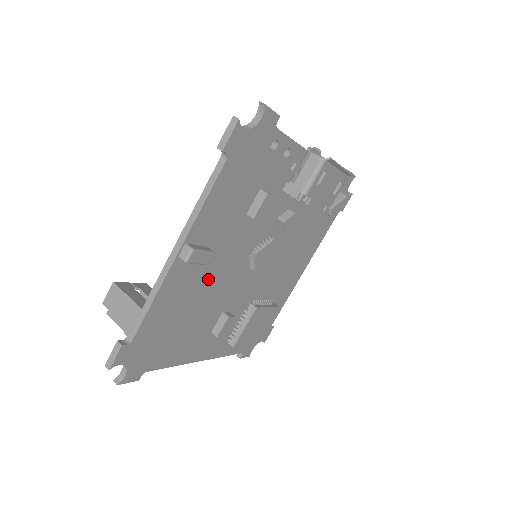
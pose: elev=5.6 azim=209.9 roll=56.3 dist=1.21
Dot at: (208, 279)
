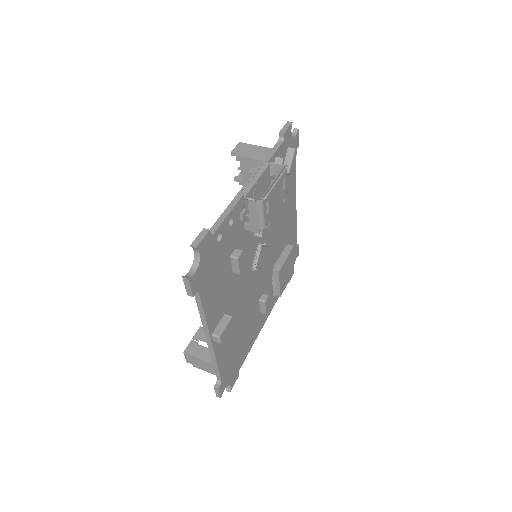
Dot at: (237, 314)
